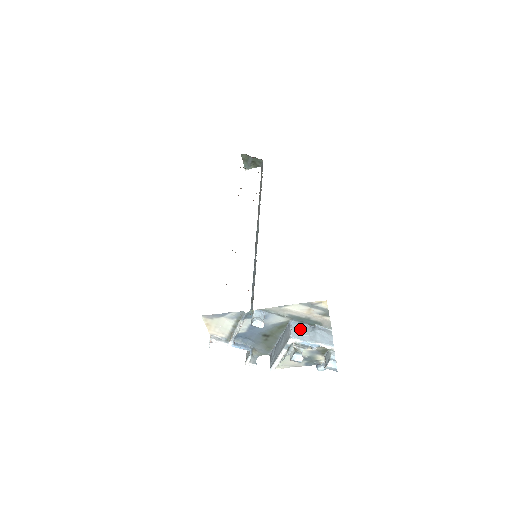
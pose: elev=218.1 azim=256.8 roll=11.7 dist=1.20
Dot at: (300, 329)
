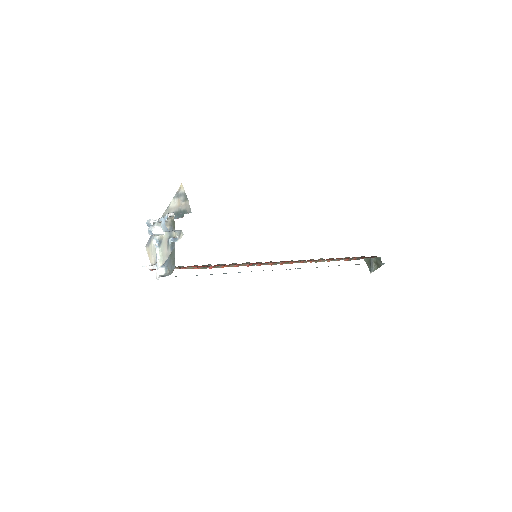
Dot at: occluded
